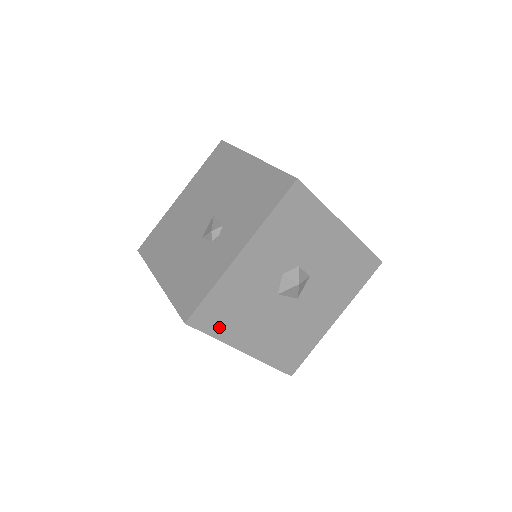
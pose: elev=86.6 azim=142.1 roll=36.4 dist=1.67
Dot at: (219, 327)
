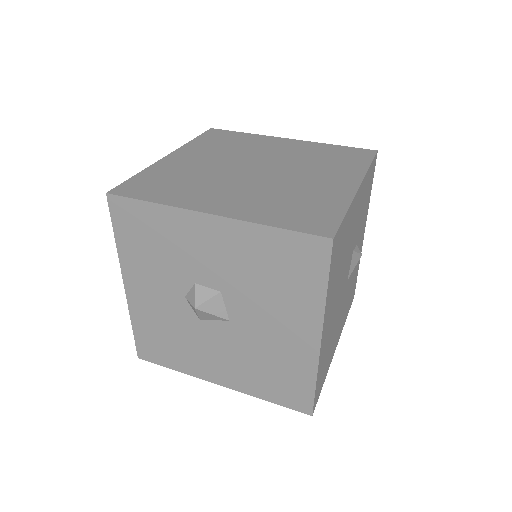
Dot at: (170, 359)
